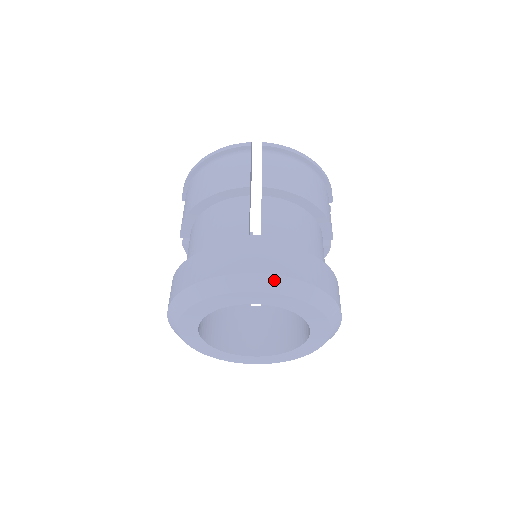
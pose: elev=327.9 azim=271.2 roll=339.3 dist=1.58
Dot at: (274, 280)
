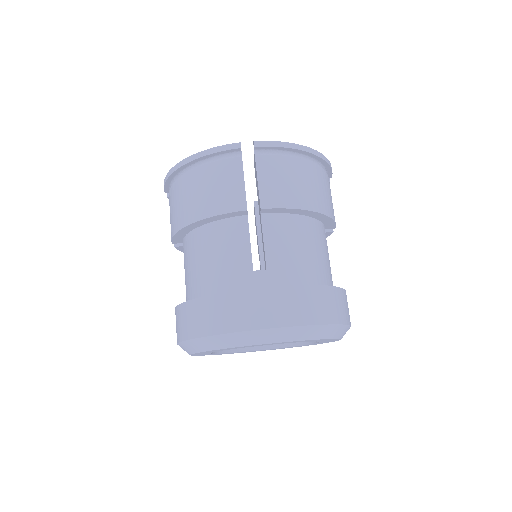
Dot at: (288, 331)
